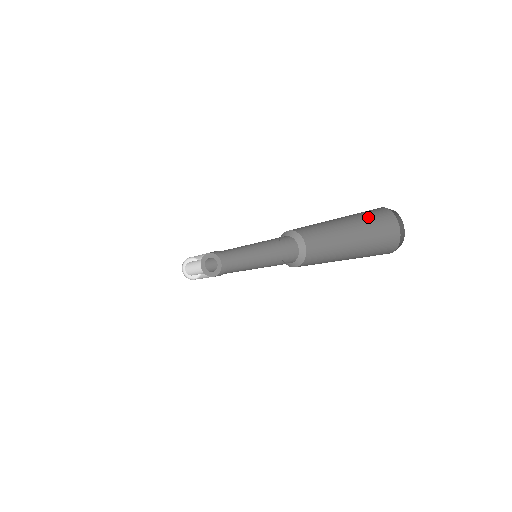
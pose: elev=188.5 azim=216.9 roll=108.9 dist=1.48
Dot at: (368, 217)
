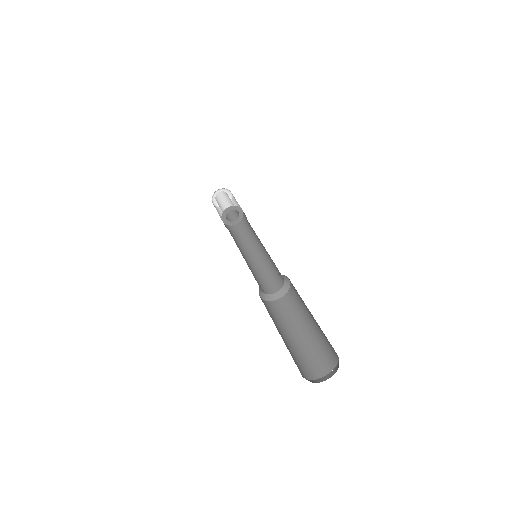
Dot at: occluded
